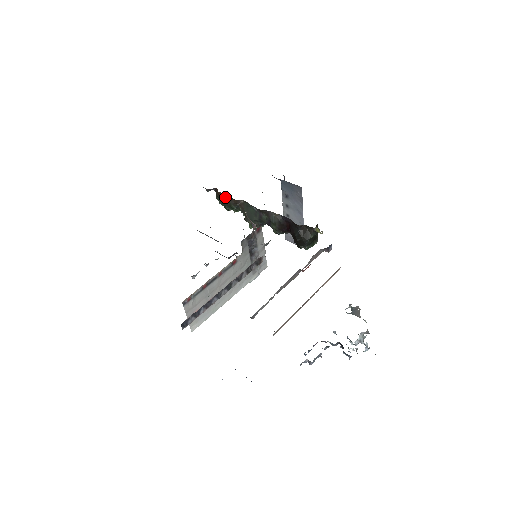
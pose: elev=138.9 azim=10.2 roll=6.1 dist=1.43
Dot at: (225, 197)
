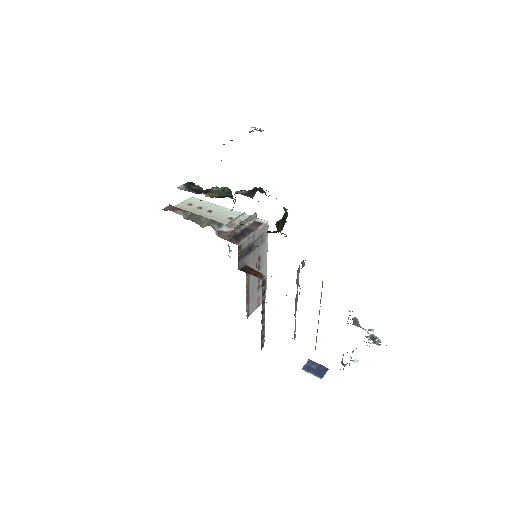
Dot at: occluded
